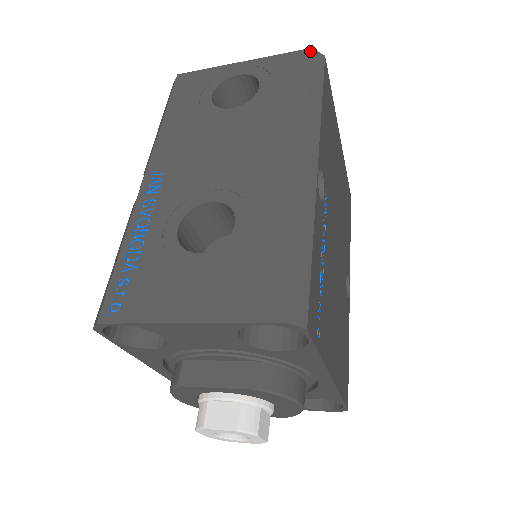
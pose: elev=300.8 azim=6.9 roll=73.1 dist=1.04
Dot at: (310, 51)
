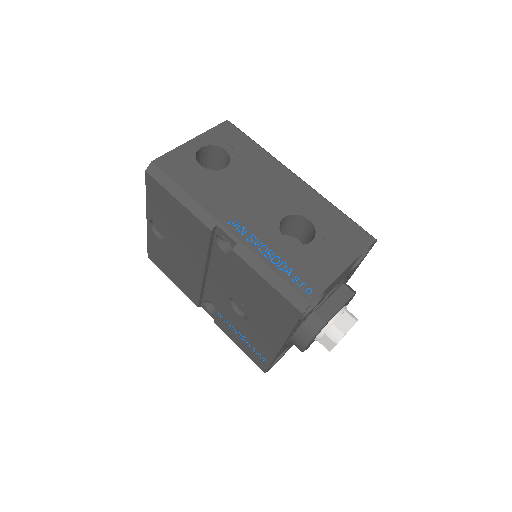
Dot at: (229, 122)
